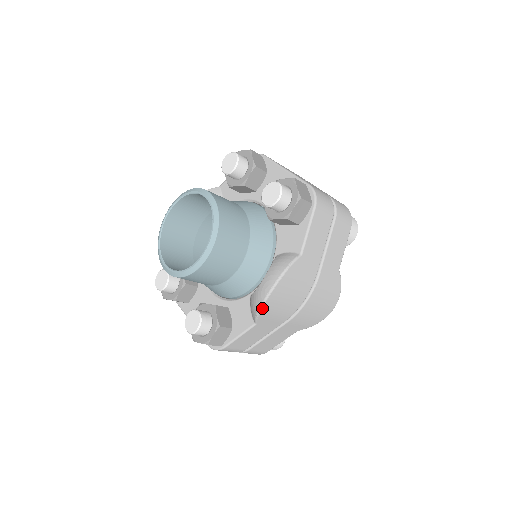
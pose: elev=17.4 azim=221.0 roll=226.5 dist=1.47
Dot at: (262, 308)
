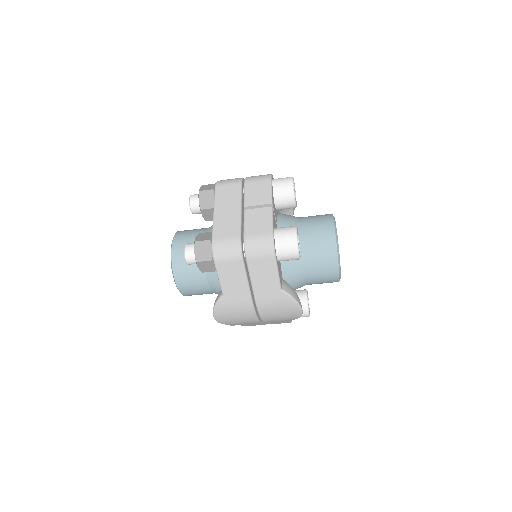
Dot at: (222, 323)
